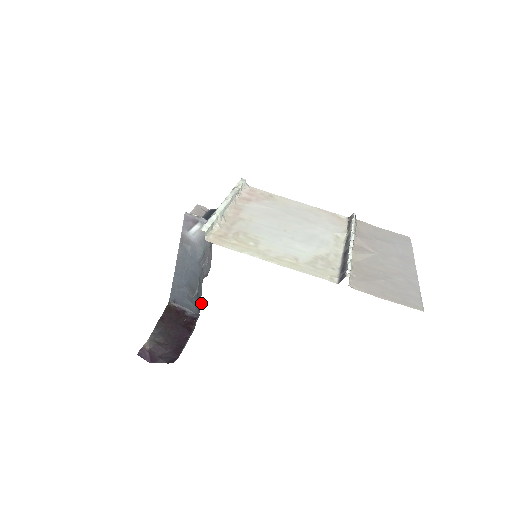
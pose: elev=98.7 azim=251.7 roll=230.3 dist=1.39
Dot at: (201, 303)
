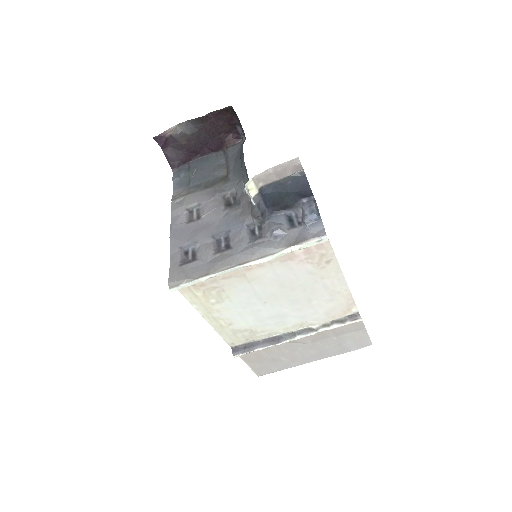
Dot at: (227, 173)
